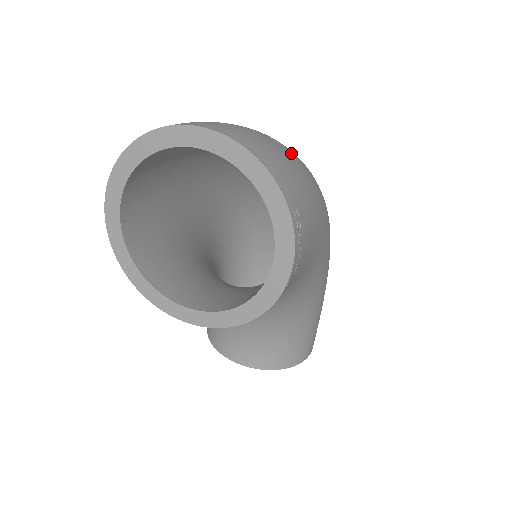
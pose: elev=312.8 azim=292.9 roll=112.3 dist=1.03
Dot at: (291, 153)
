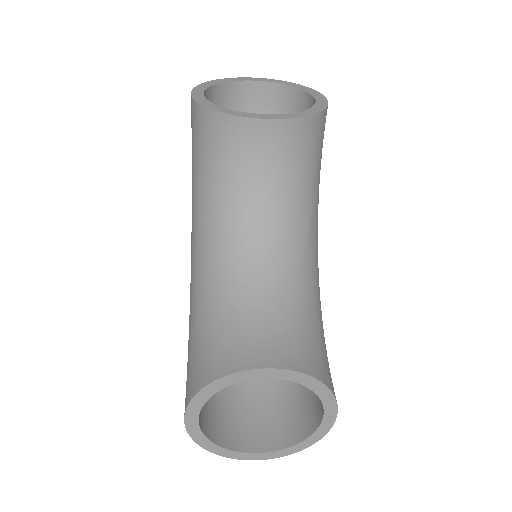
Dot at: occluded
